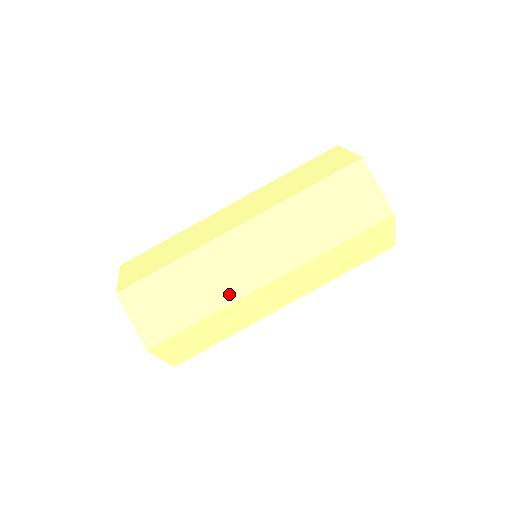
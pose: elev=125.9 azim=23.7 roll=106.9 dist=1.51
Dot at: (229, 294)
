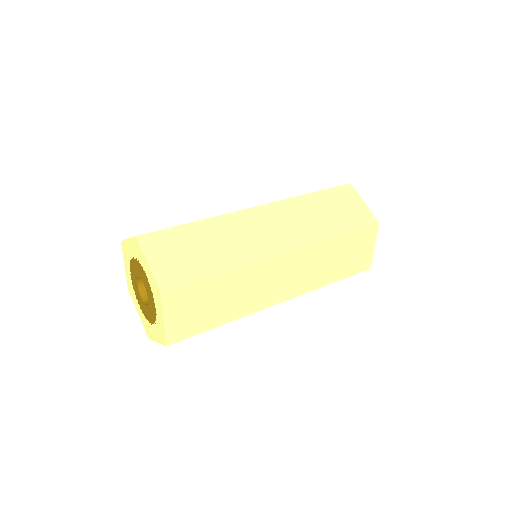
Dot at: (248, 256)
